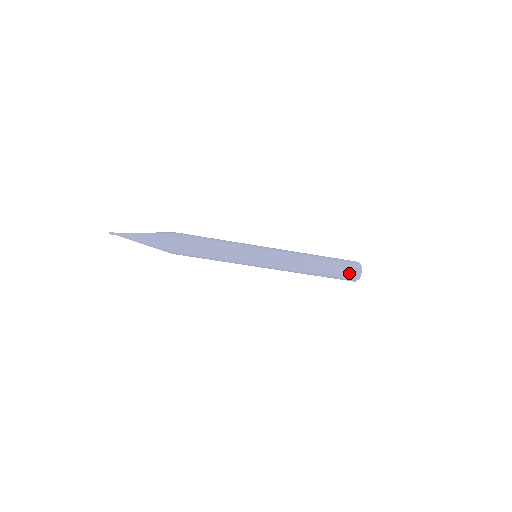
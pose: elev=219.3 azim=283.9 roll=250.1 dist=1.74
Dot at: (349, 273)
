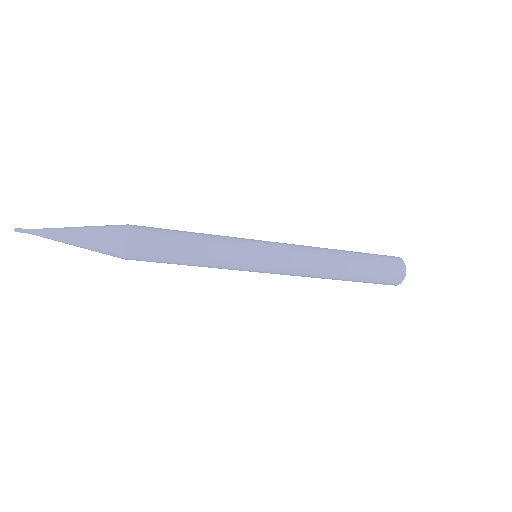
Dot at: (390, 276)
